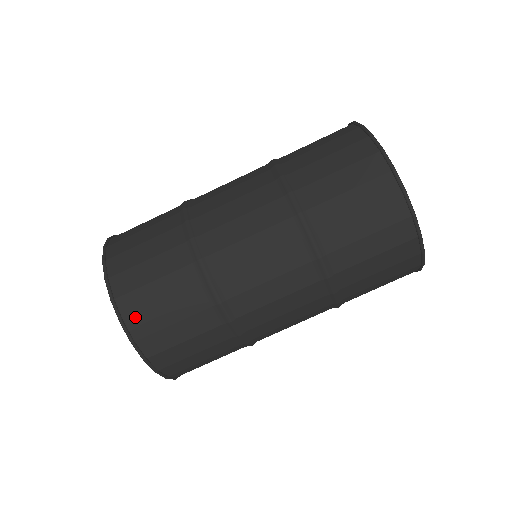
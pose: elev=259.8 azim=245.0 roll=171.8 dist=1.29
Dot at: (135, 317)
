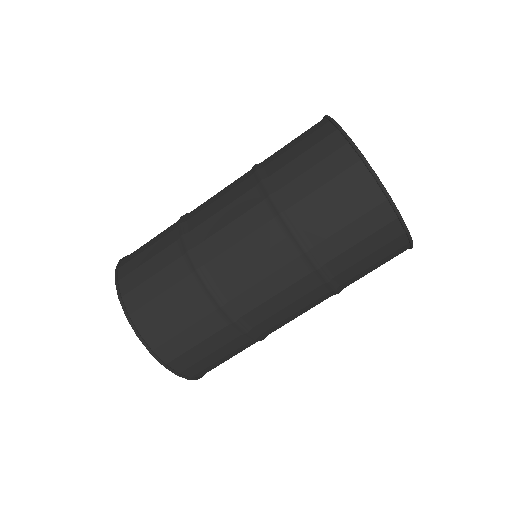
Dot at: (149, 329)
